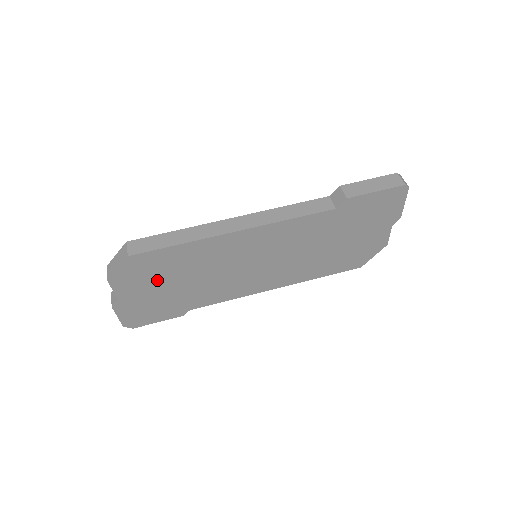
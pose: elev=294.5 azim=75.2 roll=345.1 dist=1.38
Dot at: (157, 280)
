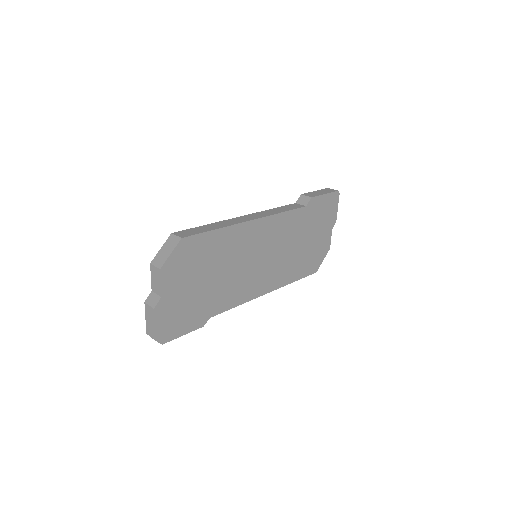
Dot at: (195, 273)
